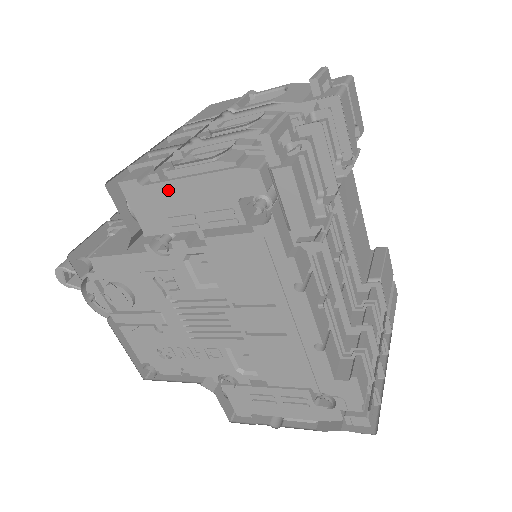
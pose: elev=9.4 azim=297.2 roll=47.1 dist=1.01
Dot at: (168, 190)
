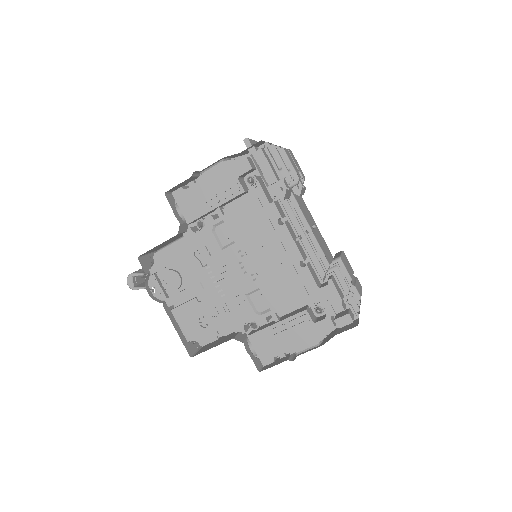
Dot at: (200, 187)
